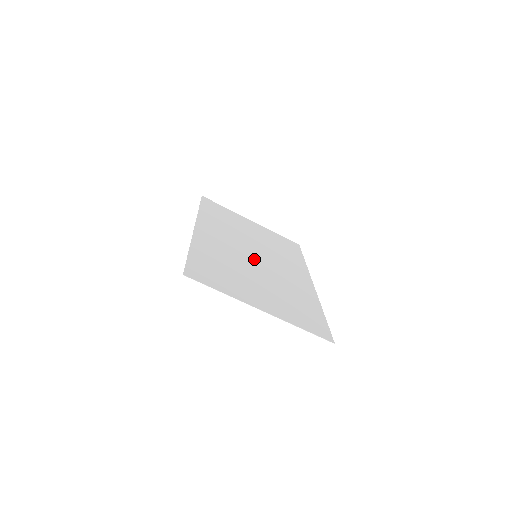
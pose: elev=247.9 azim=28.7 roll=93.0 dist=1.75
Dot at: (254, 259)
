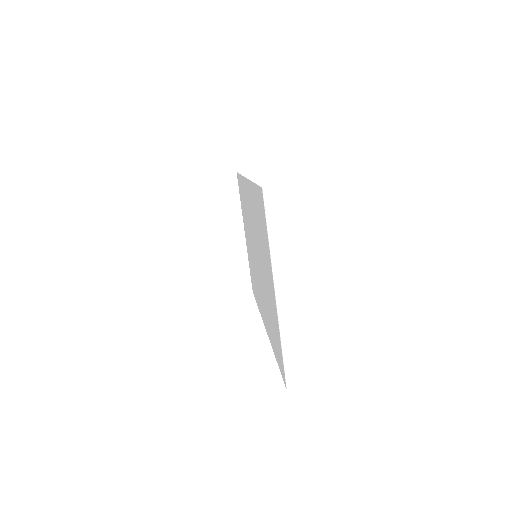
Dot at: (257, 256)
